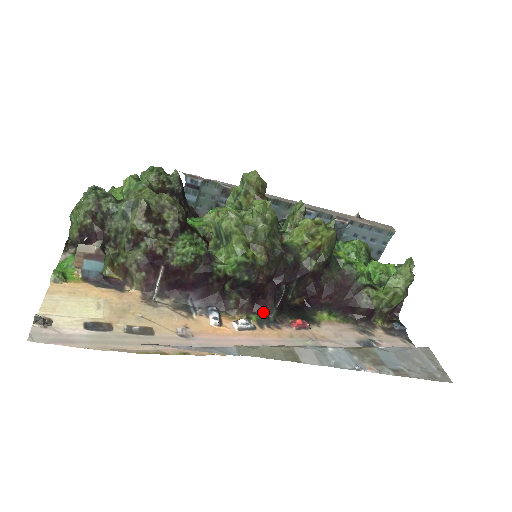
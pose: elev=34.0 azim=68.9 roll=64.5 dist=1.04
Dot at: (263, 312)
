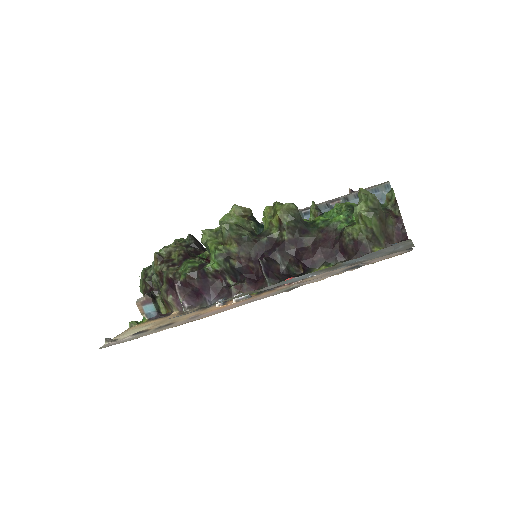
Dot at: (261, 286)
